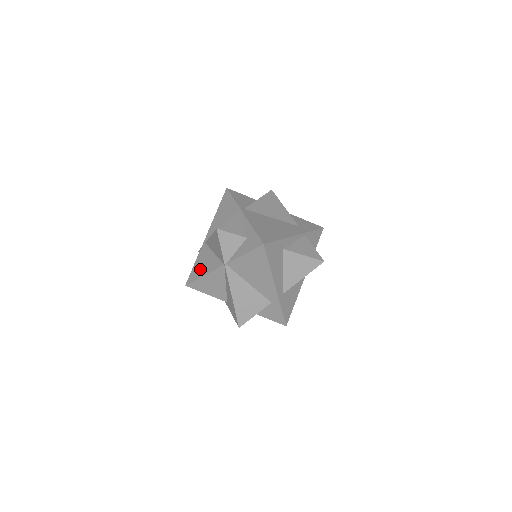
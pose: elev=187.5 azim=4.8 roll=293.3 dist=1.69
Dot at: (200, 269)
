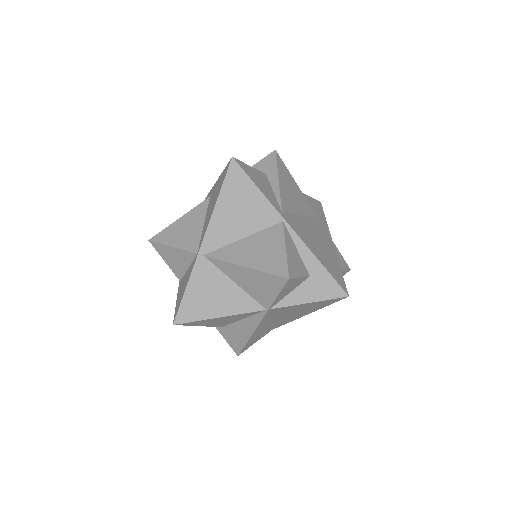
Dot at: (206, 304)
